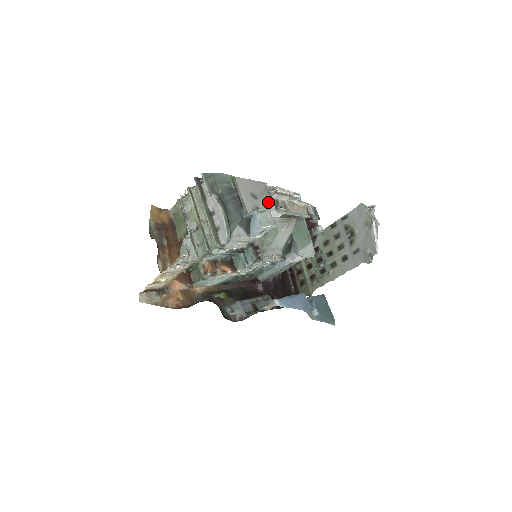
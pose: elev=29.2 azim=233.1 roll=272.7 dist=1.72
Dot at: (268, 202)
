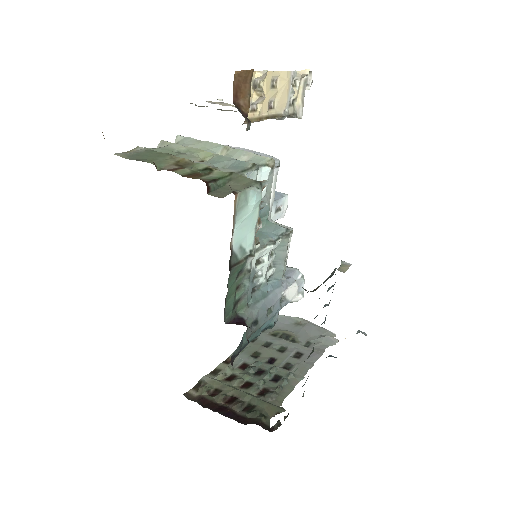
Dot at: occluded
